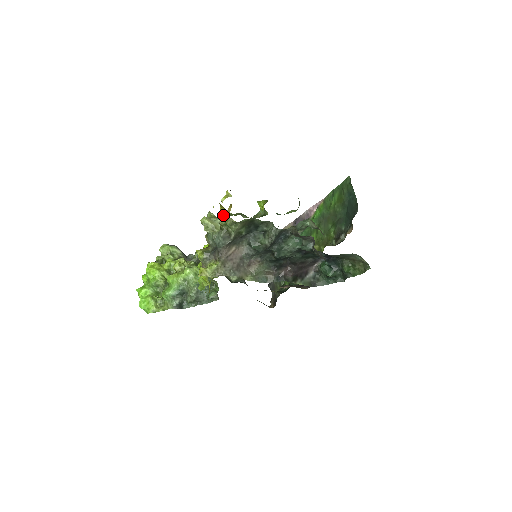
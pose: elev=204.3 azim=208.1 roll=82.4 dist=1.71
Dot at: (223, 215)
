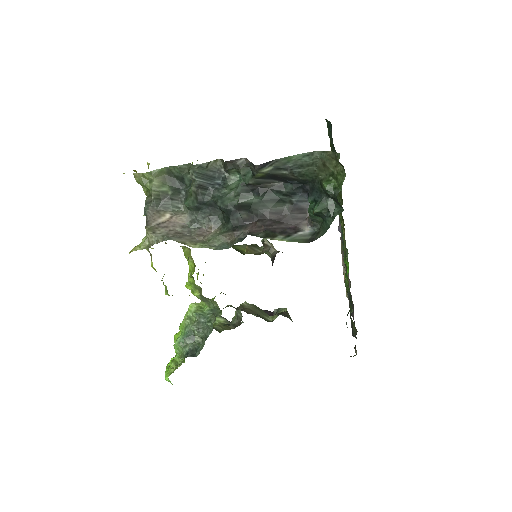
Dot at: (135, 177)
